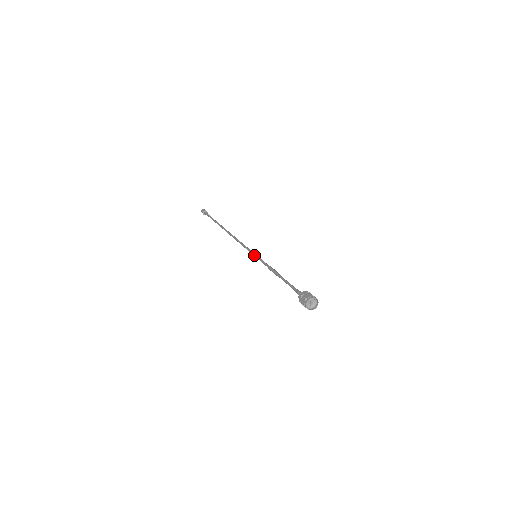
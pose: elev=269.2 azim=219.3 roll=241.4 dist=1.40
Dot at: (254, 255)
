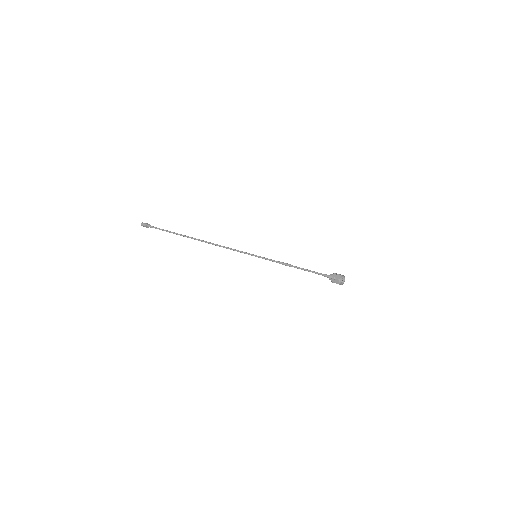
Dot at: occluded
